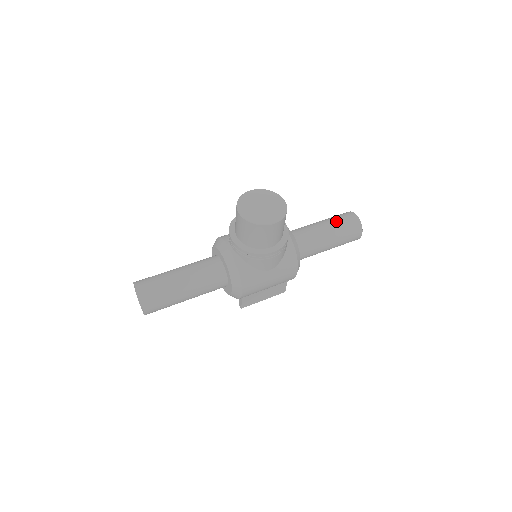
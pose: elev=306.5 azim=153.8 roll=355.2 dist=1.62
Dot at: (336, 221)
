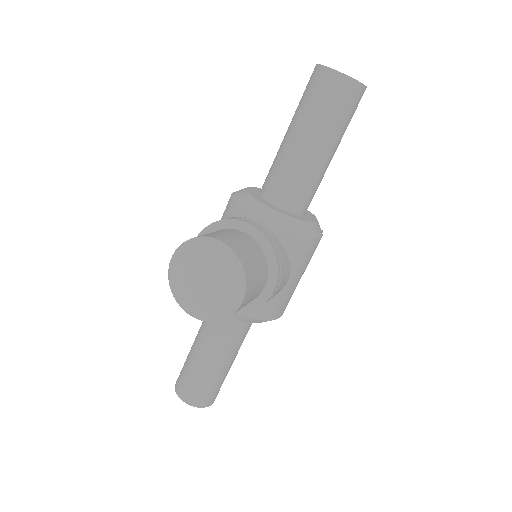
Dot at: (312, 115)
